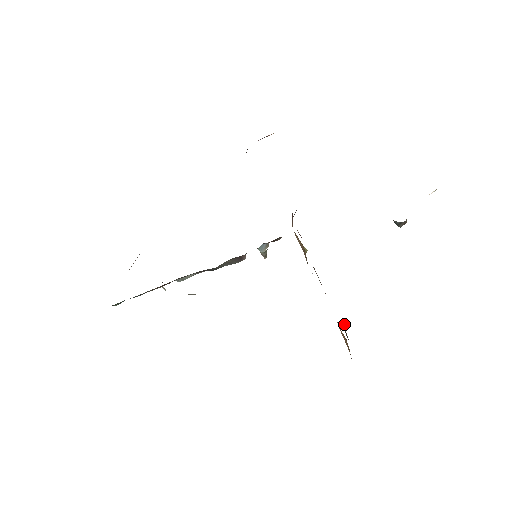
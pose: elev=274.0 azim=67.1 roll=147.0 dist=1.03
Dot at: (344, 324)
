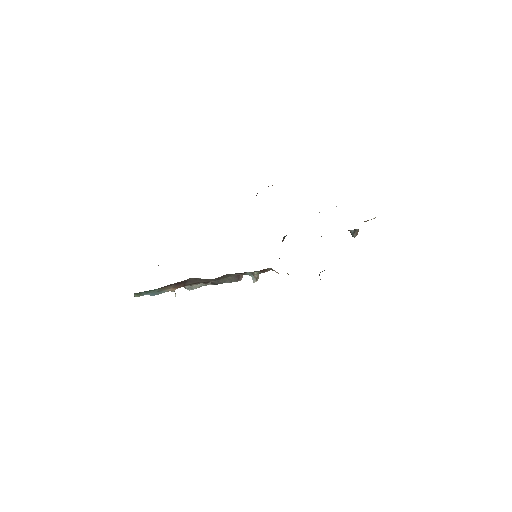
Dot at: occluded
